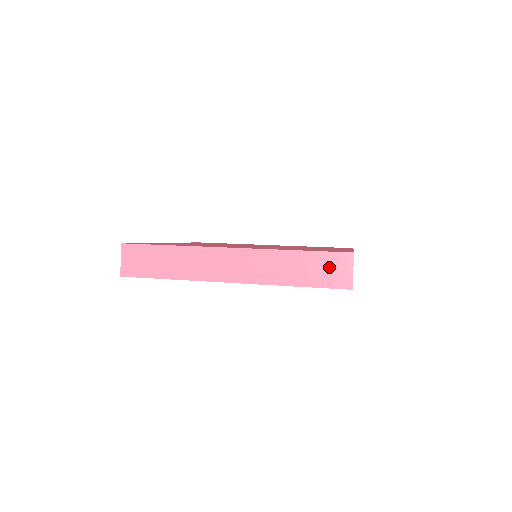
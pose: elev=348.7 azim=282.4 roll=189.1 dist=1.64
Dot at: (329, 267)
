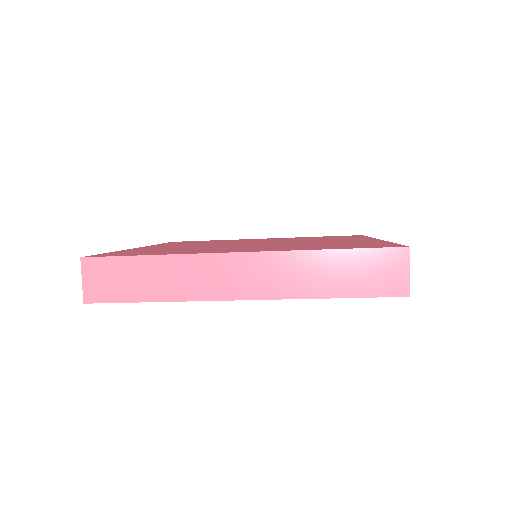
Dot at: (377, 269)
